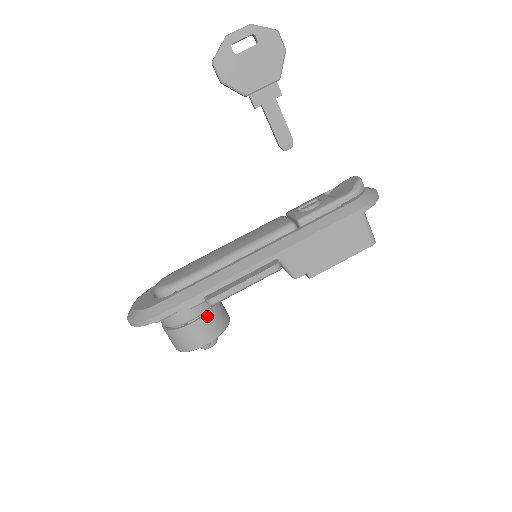
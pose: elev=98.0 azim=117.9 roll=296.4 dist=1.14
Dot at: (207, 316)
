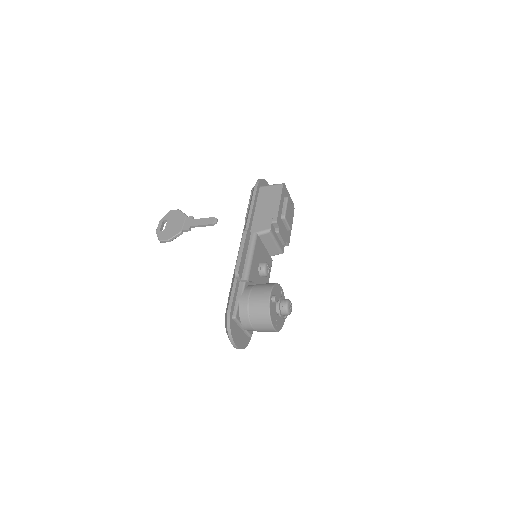
Dot at: (255, 288)
